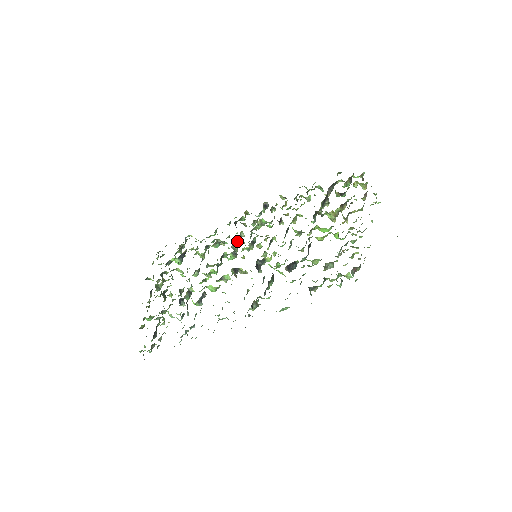
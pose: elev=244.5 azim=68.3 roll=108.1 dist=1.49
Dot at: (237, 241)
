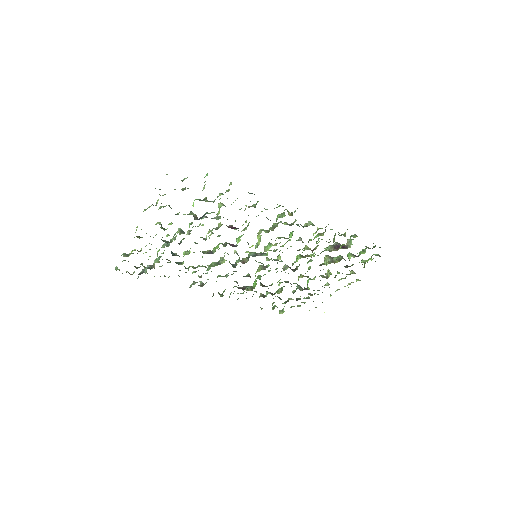
Dot at: occluded
